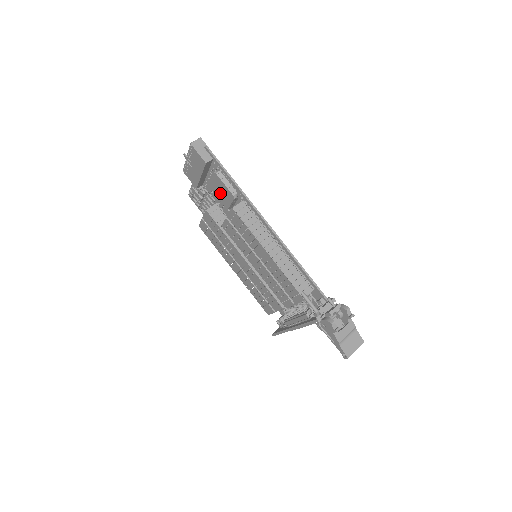
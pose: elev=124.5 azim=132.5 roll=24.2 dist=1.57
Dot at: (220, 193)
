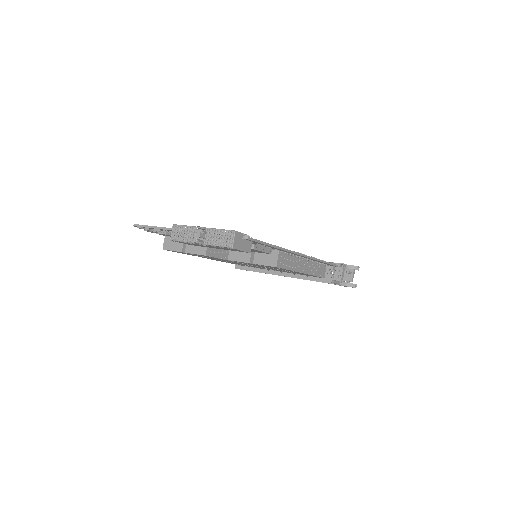
Dot at: occluded
